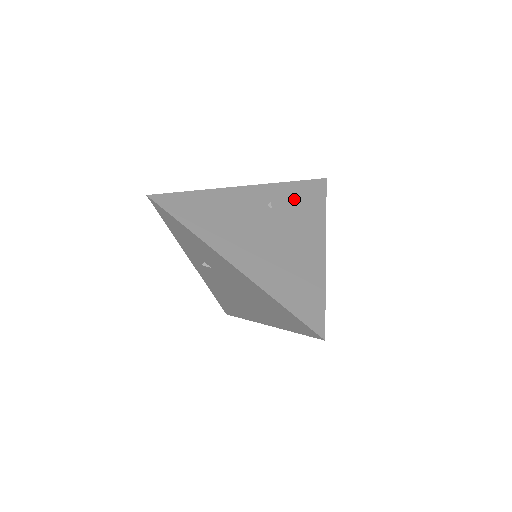
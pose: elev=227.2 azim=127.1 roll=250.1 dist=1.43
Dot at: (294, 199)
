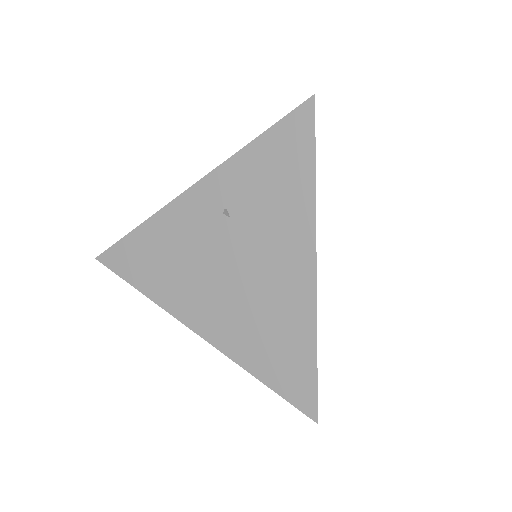
Dot at: (260, 181)
